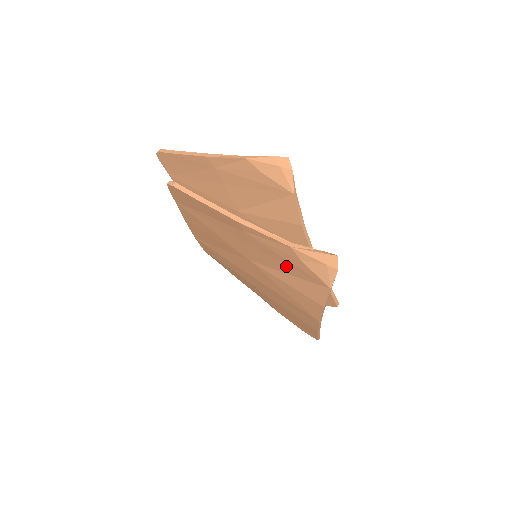
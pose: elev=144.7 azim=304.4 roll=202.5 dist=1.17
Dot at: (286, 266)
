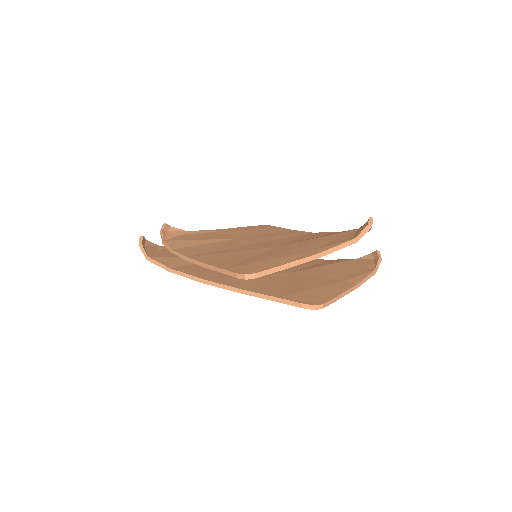
Dot at: occluded
